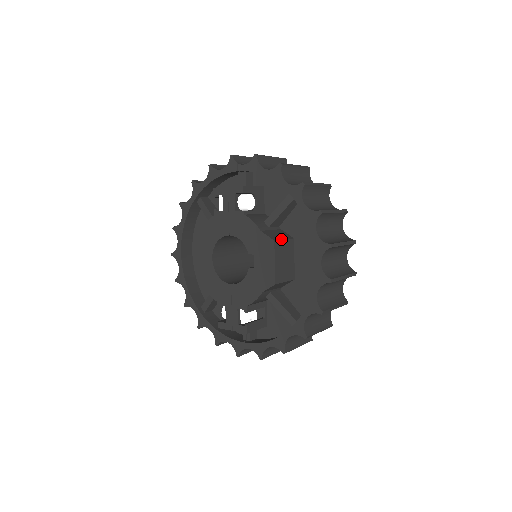
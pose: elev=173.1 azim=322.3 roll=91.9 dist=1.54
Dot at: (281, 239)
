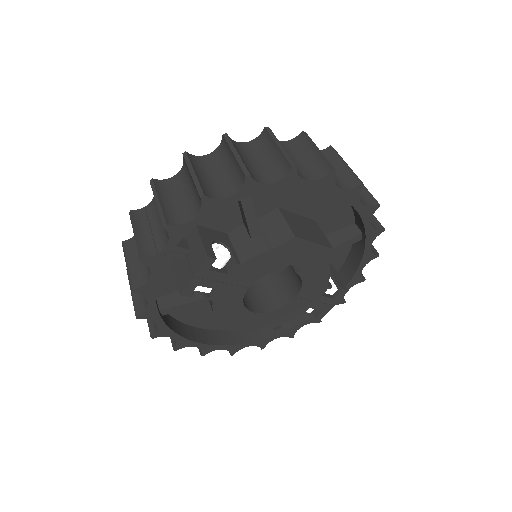
Dot at: (287, 226)
